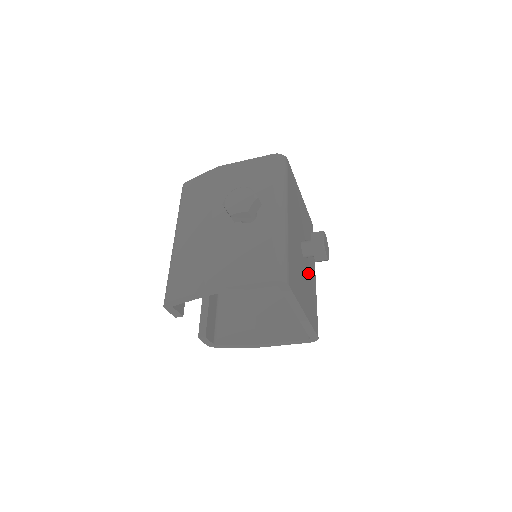
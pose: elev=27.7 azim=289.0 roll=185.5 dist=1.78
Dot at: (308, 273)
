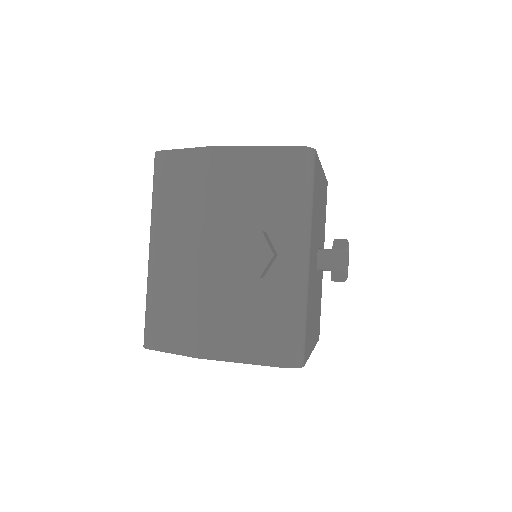
Dot at: (319, 279)
